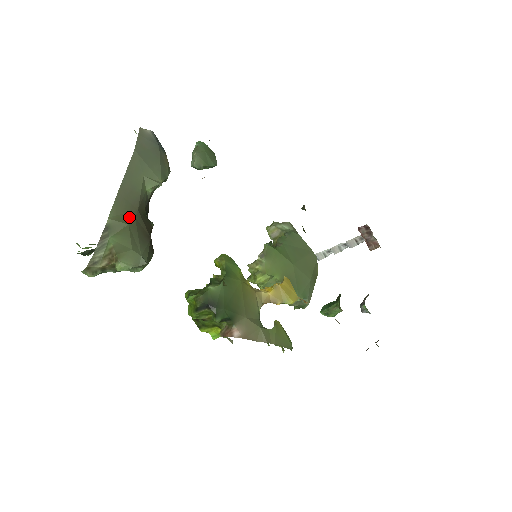
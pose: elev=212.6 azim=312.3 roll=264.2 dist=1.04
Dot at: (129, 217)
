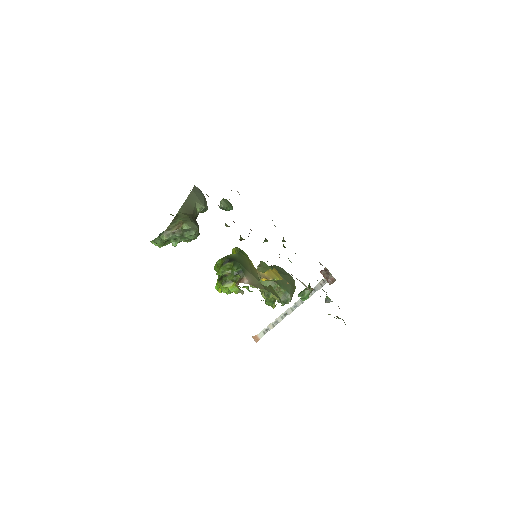
Dot at: (188, 215)
